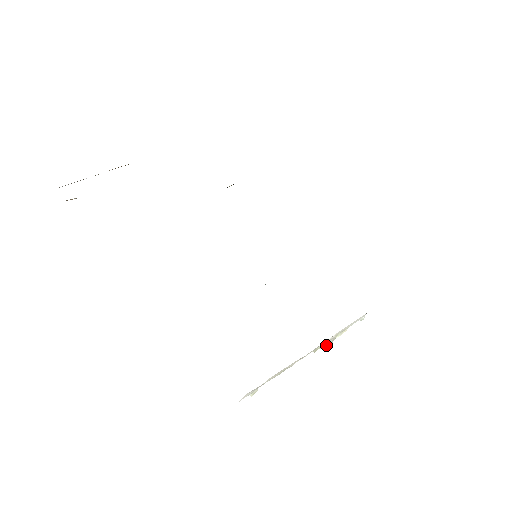
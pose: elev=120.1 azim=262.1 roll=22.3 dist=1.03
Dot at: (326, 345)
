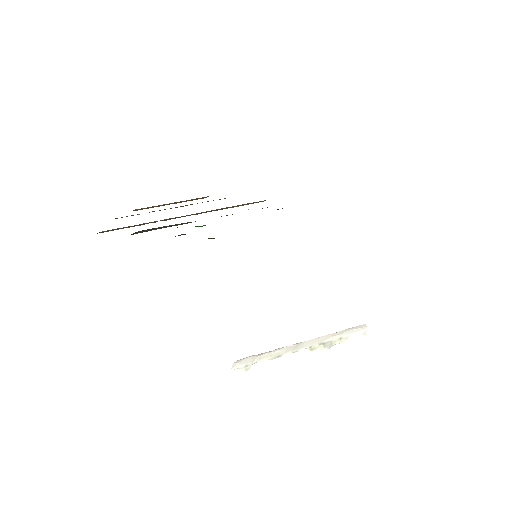
Dot at: (324, 348)
